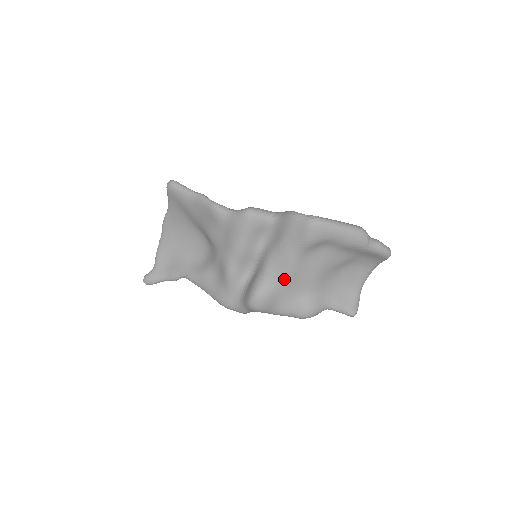
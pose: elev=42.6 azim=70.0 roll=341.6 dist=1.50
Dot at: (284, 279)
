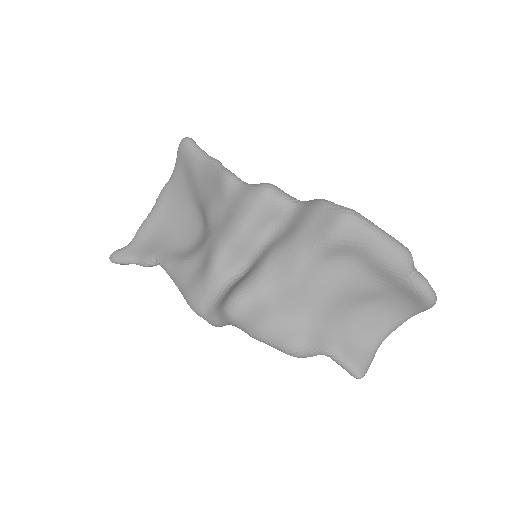
Dot at: (282, 287)
